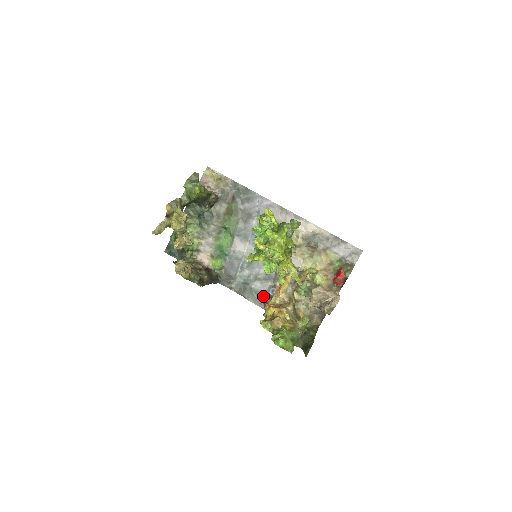
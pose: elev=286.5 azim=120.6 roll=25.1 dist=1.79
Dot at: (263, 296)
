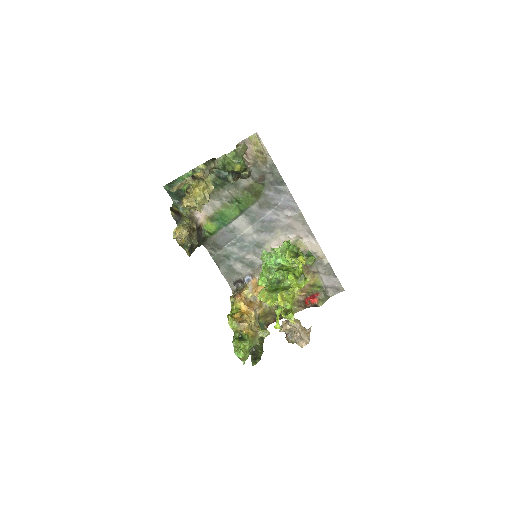
Dot at: (237, 277)
